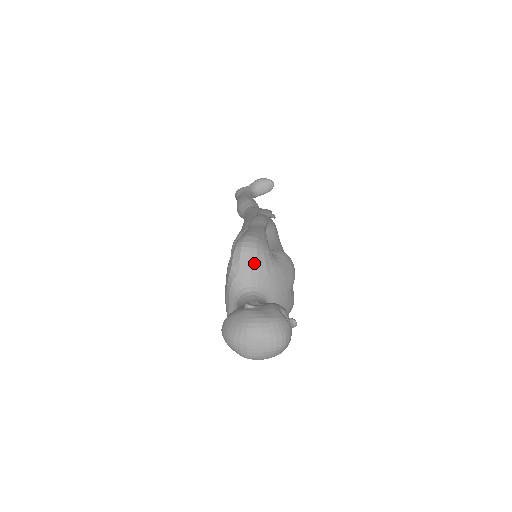
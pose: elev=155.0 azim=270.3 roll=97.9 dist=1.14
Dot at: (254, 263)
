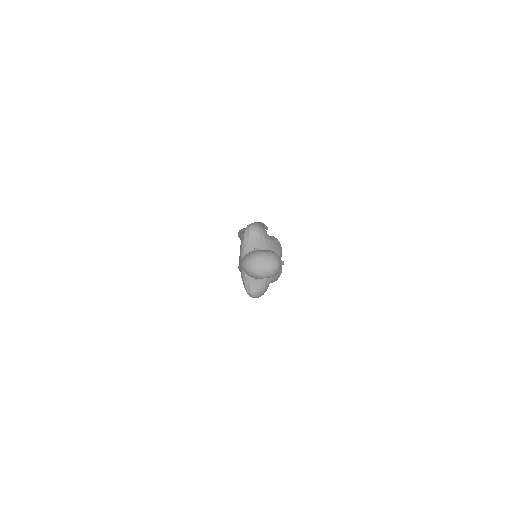
Dot at: (257, 236)
